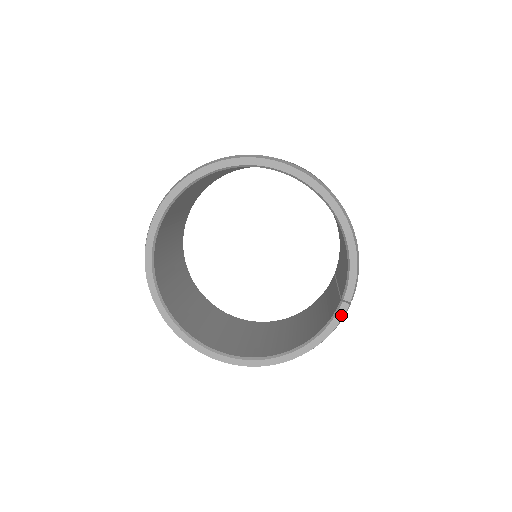
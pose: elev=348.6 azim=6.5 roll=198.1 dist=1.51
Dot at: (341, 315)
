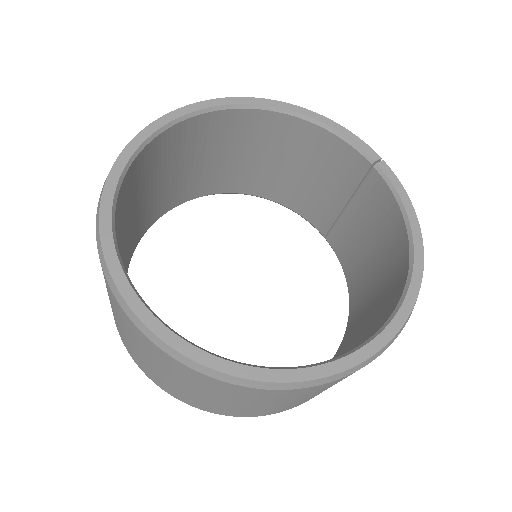
Dot at: (392, 175)
